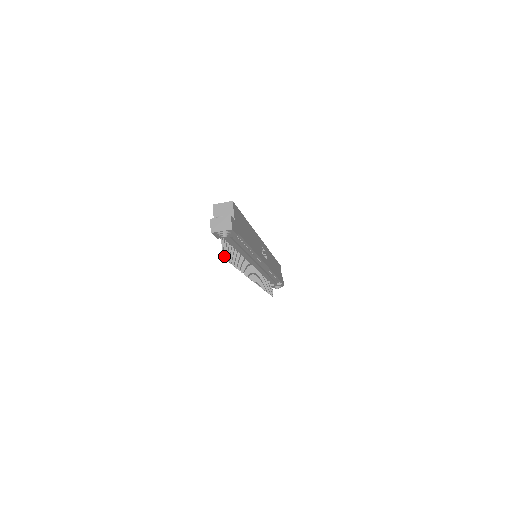
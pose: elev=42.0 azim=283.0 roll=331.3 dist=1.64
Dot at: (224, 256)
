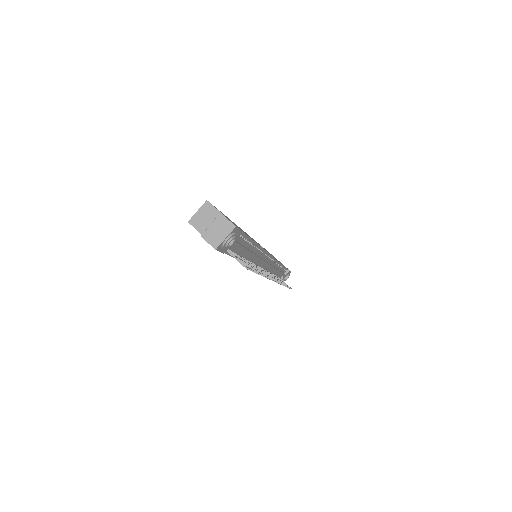
Dot at: (245, 267)
